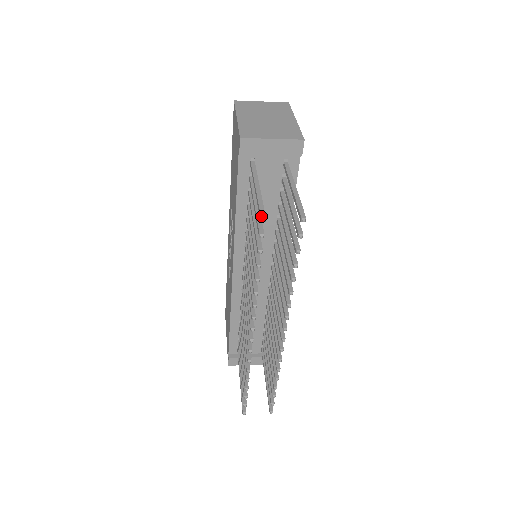
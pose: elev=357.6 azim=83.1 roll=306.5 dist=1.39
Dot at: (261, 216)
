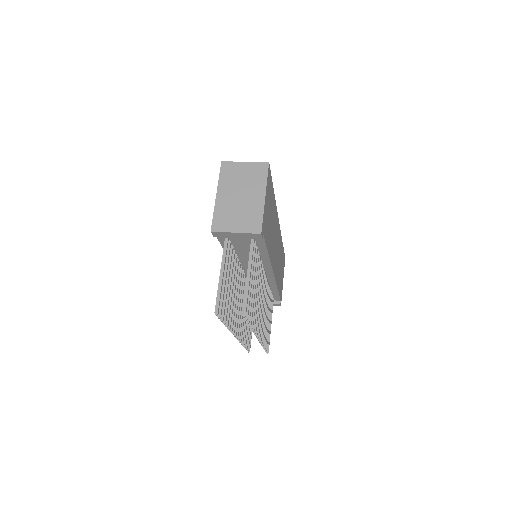
Dot at: (215, 311)
